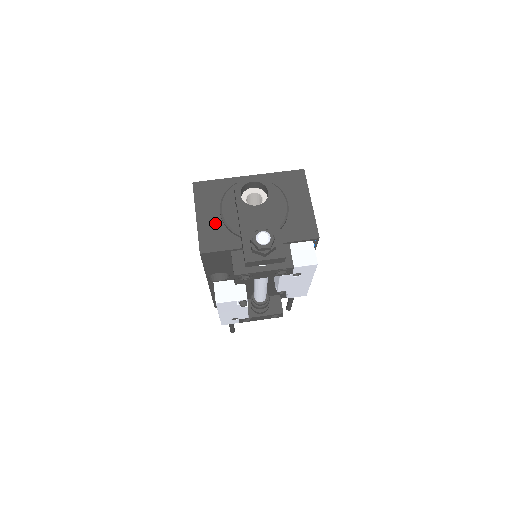
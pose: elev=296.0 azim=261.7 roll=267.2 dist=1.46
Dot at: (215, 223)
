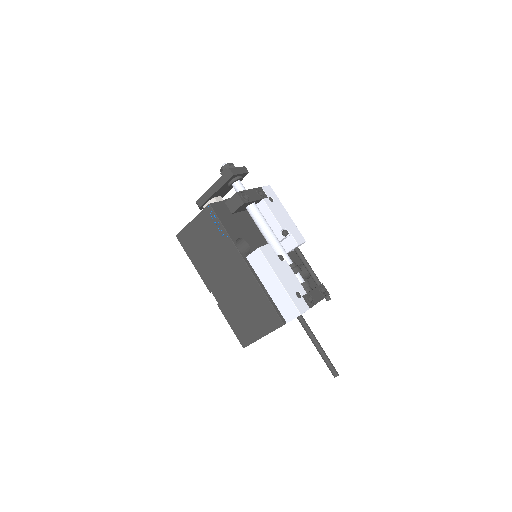
Dot at: occluded
